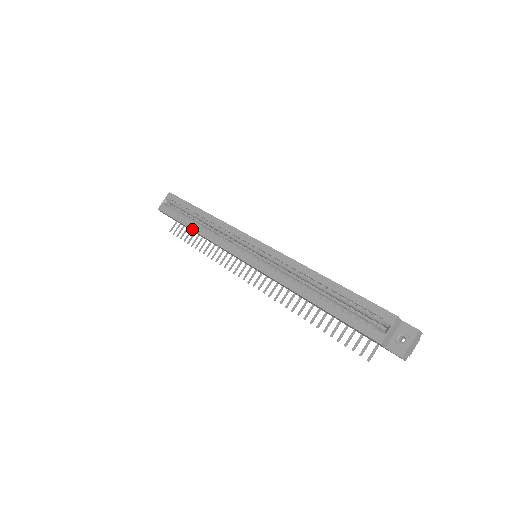
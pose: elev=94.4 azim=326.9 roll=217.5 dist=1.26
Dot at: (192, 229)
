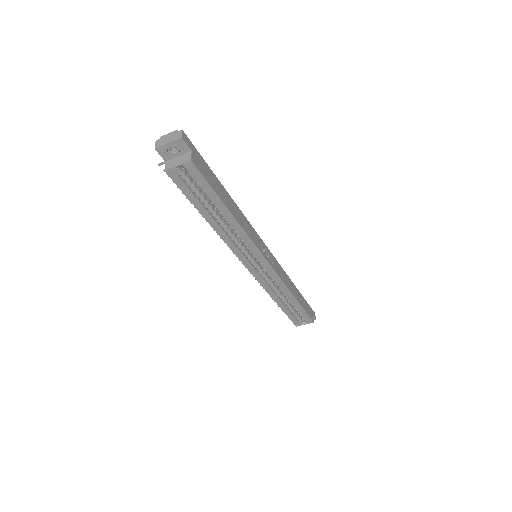
Dot at: (209, 223)
